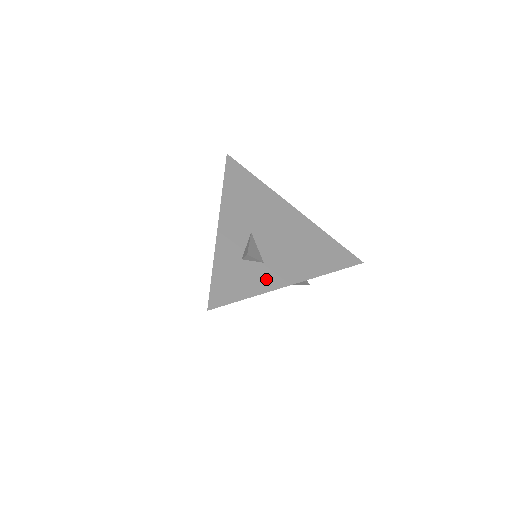
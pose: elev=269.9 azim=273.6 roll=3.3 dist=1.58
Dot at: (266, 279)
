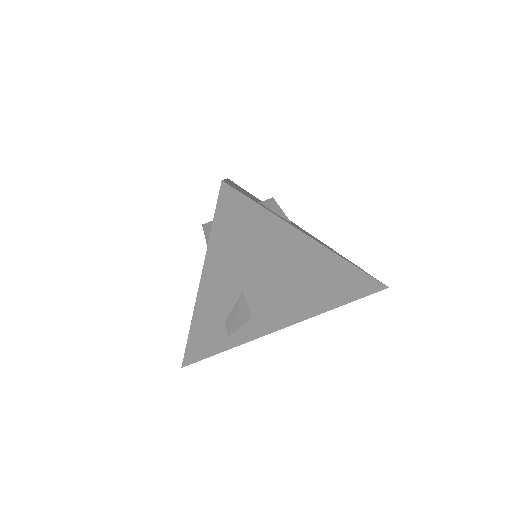
Dot at: (251, 332)
